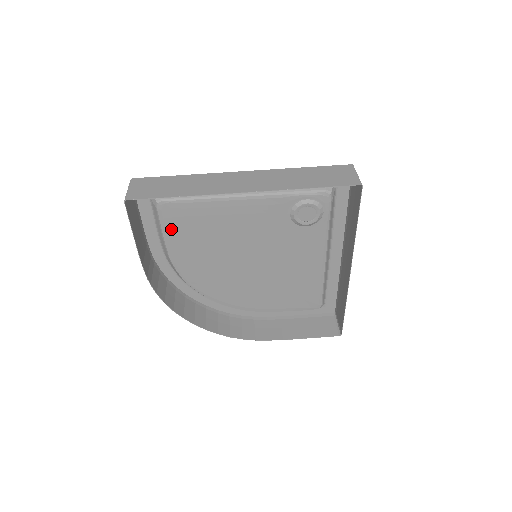
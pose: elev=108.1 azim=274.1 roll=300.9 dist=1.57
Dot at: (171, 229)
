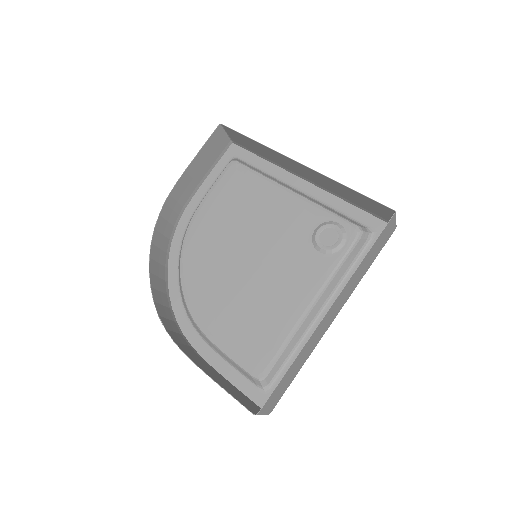
Dot at: (220, 187)
